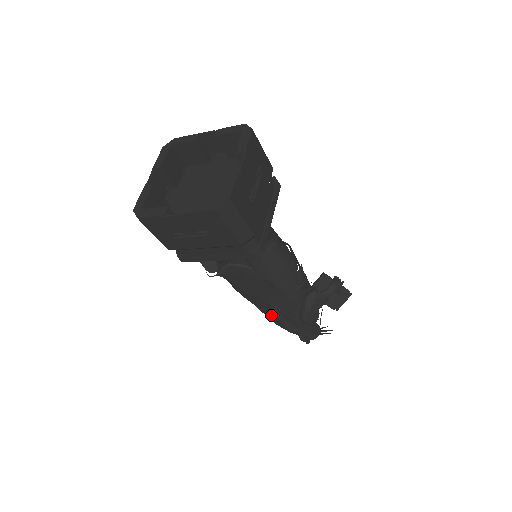
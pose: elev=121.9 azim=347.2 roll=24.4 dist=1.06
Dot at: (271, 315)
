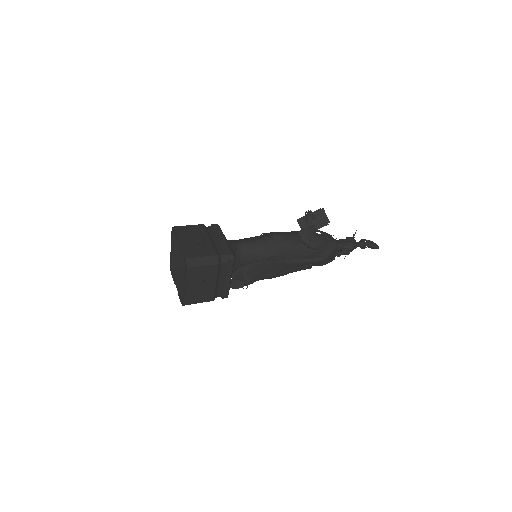
Dot at: (308, 265)
